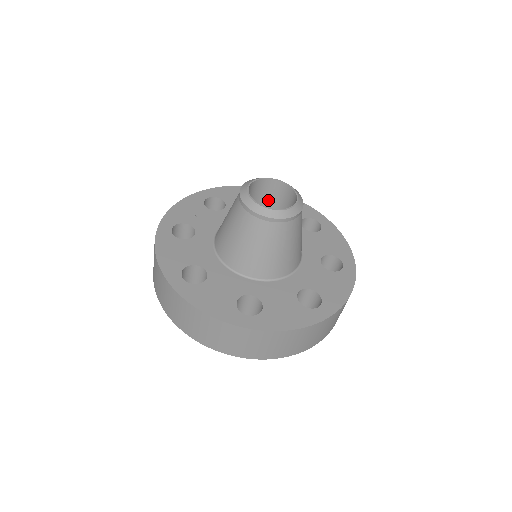
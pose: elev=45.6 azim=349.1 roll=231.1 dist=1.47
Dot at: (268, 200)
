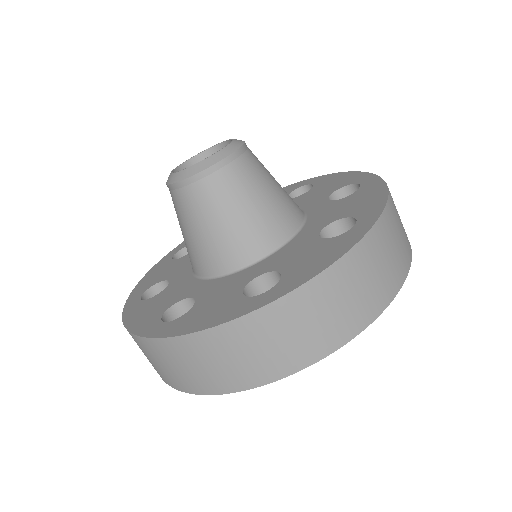
Dot at: occluded
